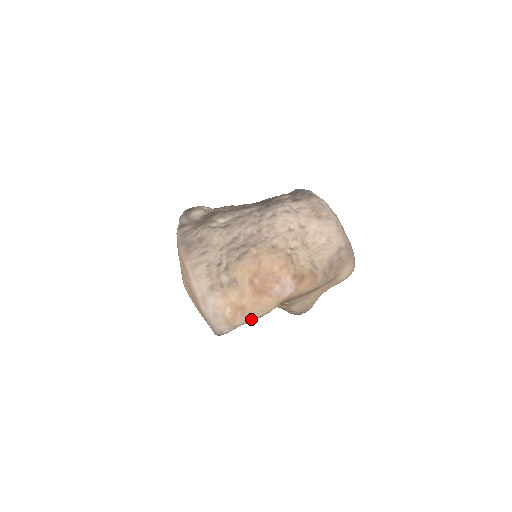
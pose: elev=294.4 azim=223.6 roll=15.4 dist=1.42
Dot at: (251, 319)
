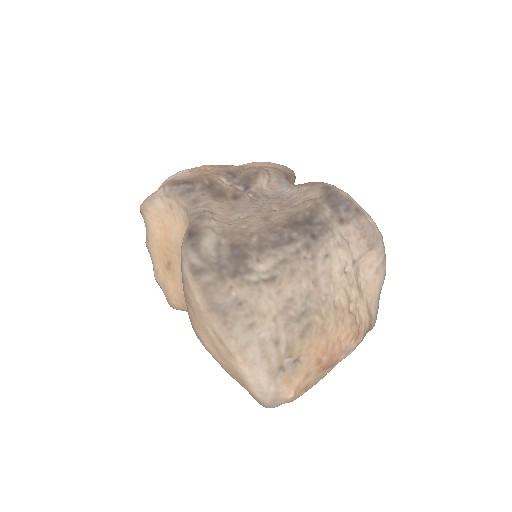
Dot at: (308, 389)
